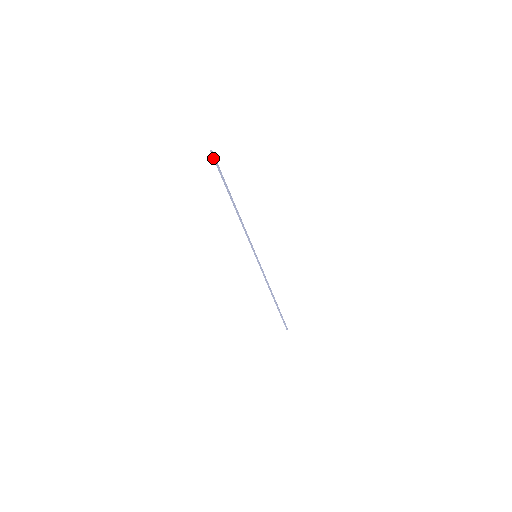
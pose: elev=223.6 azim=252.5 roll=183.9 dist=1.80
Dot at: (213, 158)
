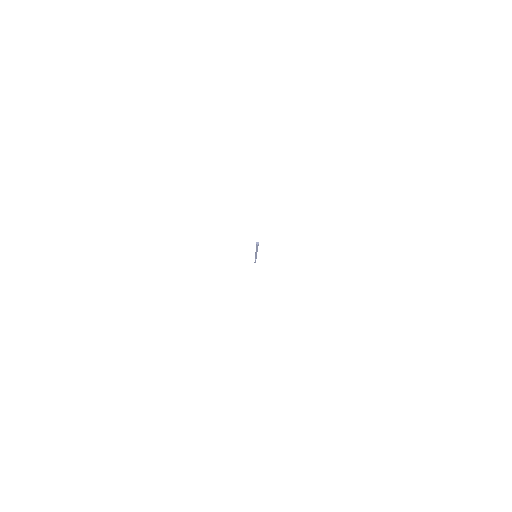
Dot at: (256, 244)
